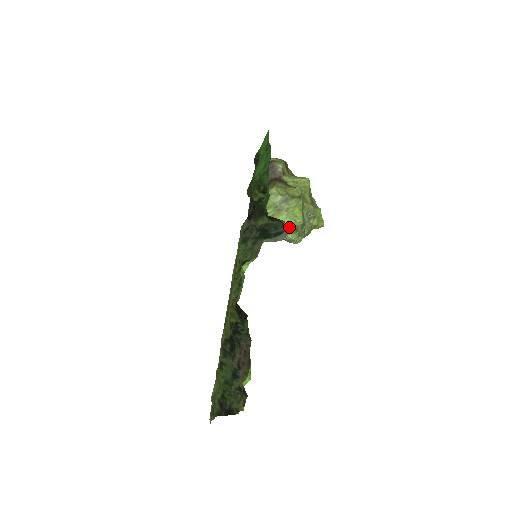
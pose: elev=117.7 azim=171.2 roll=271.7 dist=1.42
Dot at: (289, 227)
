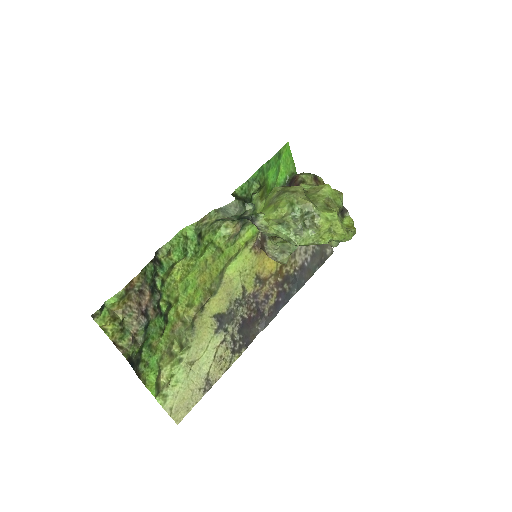
Dot at: (274, 218)
